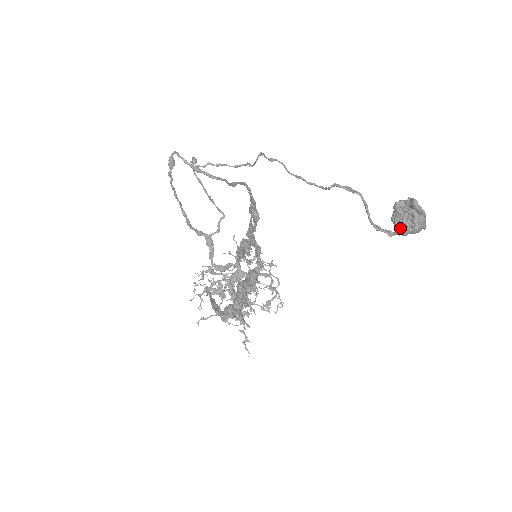
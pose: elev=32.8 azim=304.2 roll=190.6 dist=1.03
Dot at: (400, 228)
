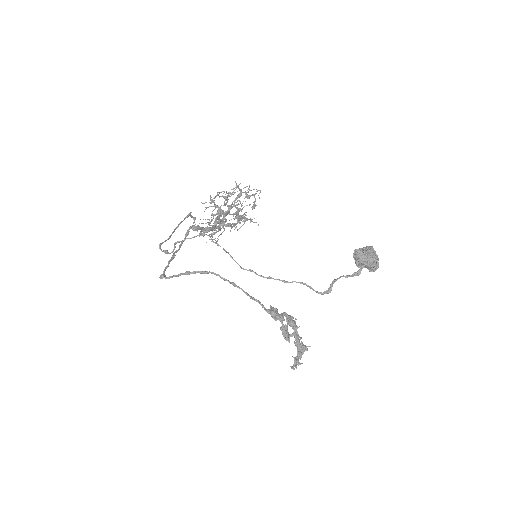
Dot at: occluded
